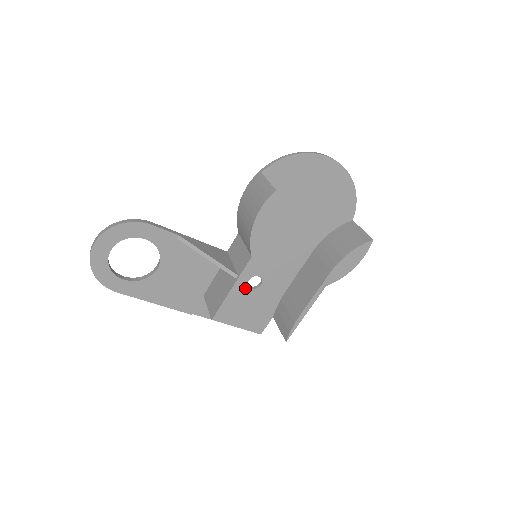
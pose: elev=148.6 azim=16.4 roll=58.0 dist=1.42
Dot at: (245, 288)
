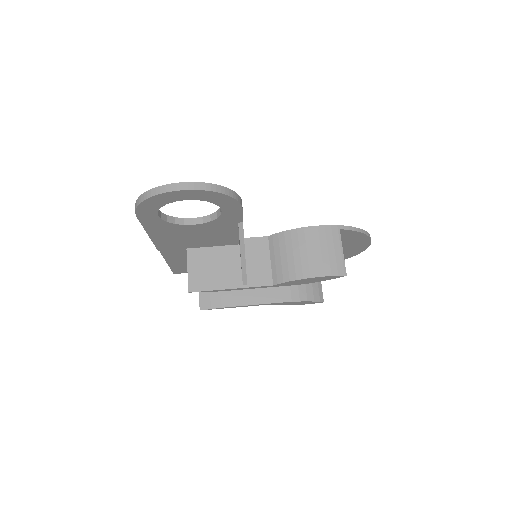
Dot at: occluded
